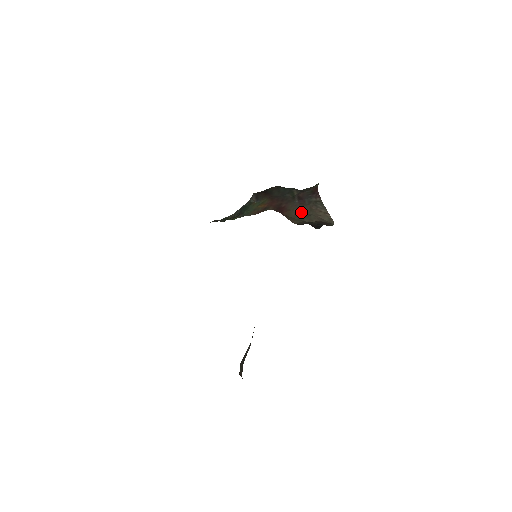
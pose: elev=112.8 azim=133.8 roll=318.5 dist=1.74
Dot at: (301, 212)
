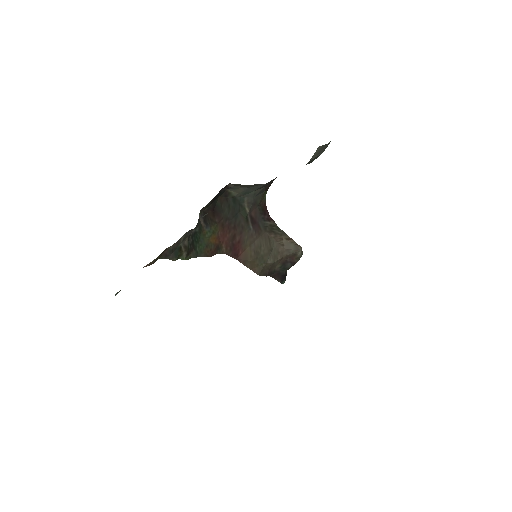
Dot at: (260, 247)
